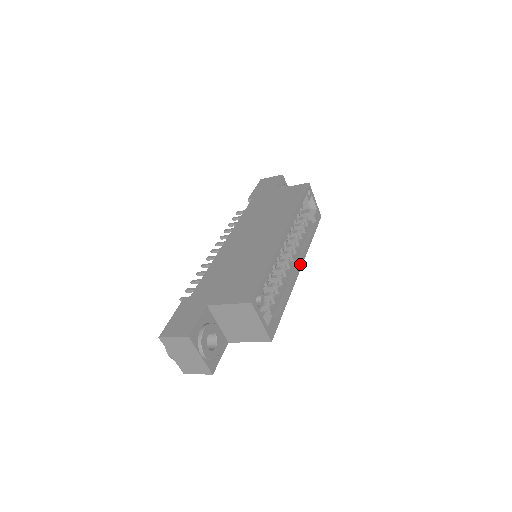
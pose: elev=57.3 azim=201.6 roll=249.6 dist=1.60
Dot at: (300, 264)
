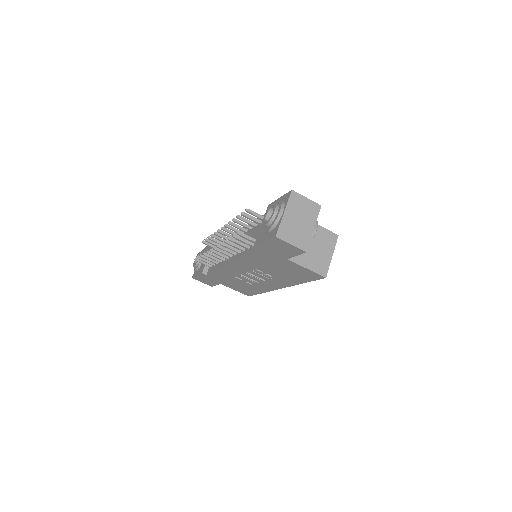
Dot at: occluded
